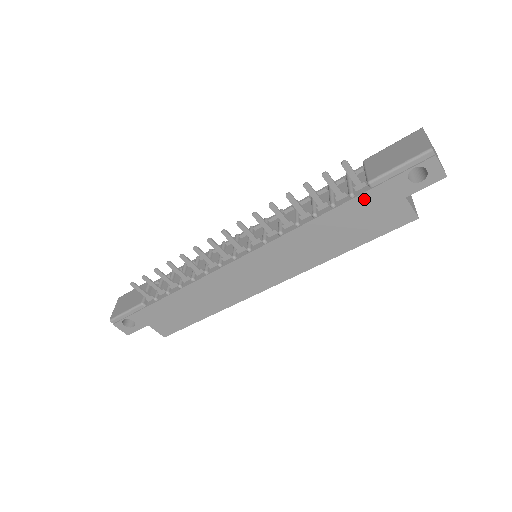
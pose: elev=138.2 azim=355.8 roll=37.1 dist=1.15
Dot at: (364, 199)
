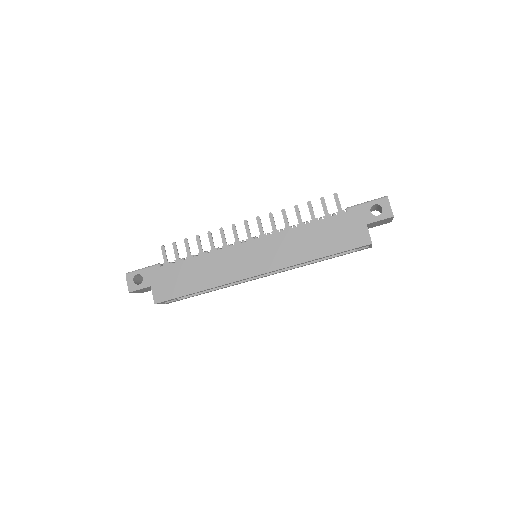
Dot at: (341, 218)
